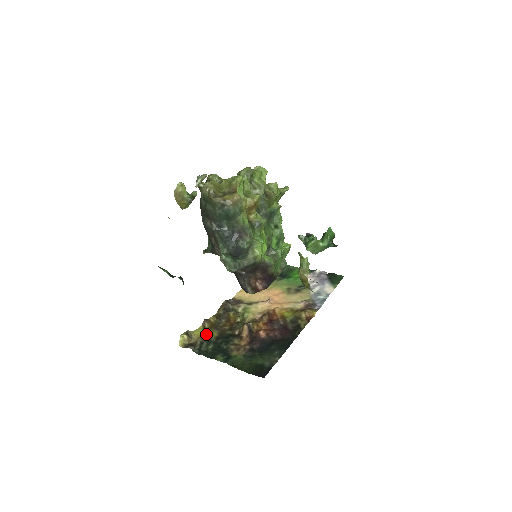
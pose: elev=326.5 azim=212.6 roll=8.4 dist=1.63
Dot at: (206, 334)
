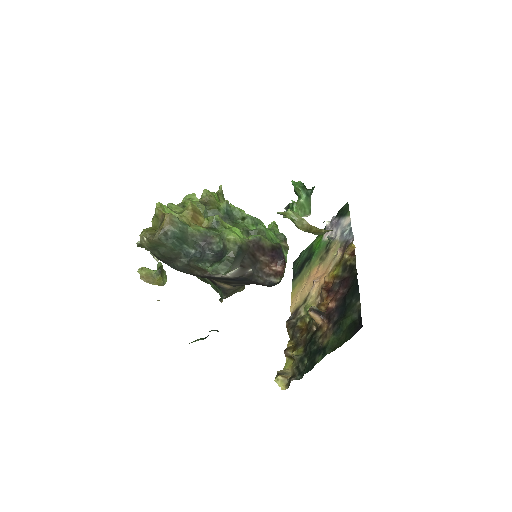
Dot at: (294, 358)
